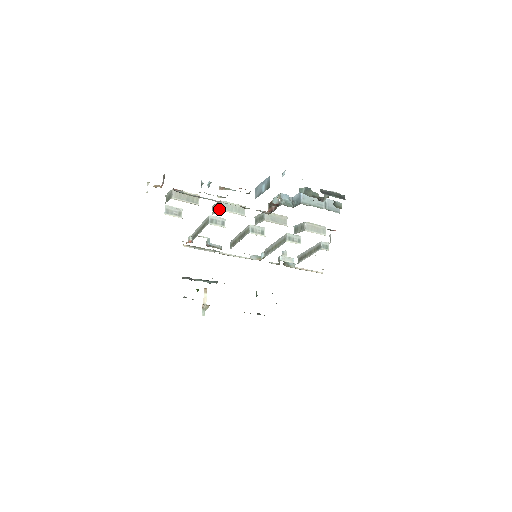
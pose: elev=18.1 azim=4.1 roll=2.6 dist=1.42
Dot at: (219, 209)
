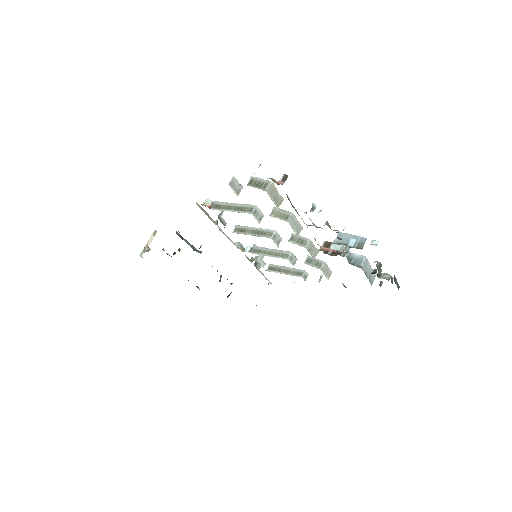
Dot at: (286, 219)
